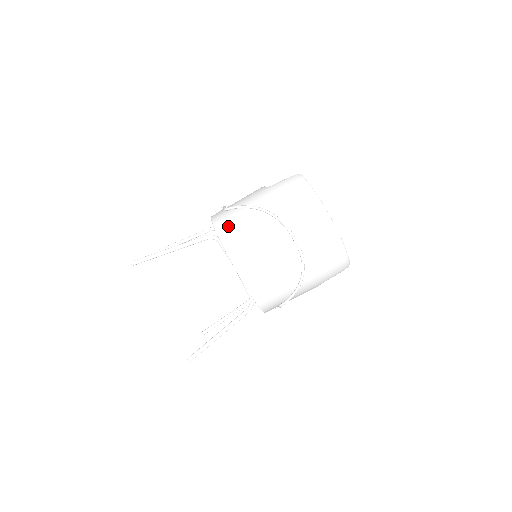
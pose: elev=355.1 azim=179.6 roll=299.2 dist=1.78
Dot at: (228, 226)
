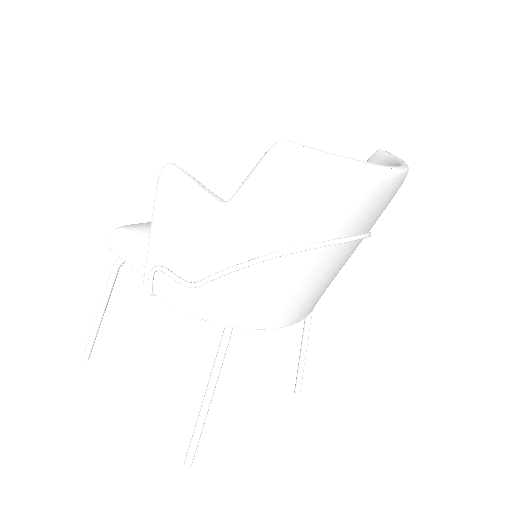
Dot at: (240, 308)
